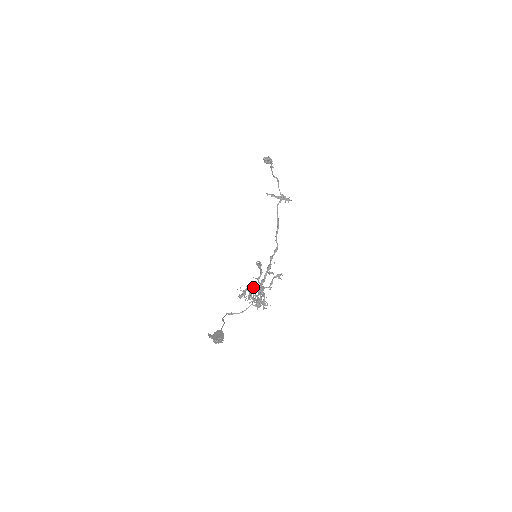
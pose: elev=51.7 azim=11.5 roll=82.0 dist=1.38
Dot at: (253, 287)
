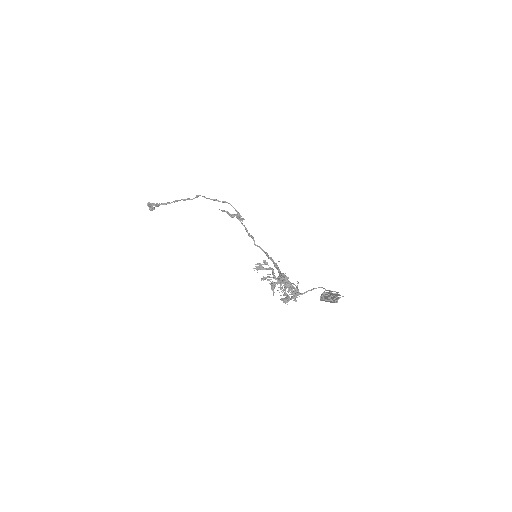
Dot at: (281, 278)
